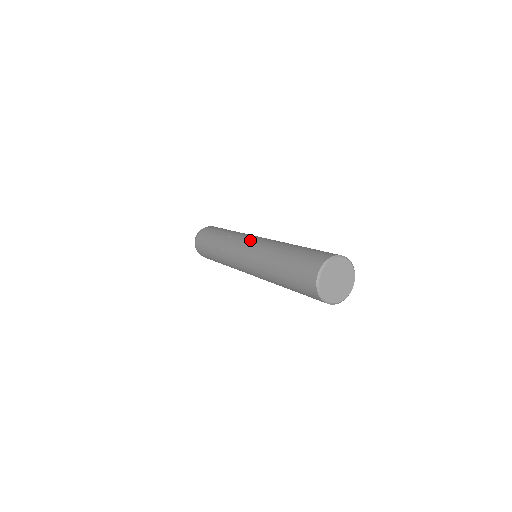
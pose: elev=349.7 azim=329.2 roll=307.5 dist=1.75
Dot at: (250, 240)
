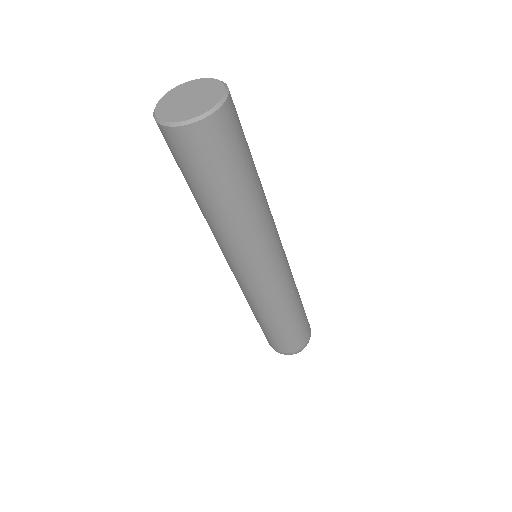
Dot at: occluded
